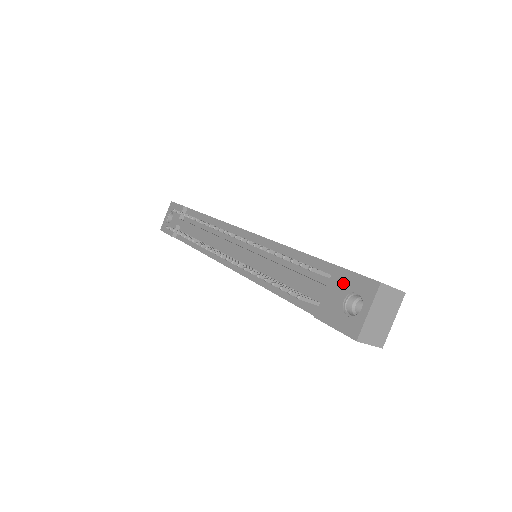
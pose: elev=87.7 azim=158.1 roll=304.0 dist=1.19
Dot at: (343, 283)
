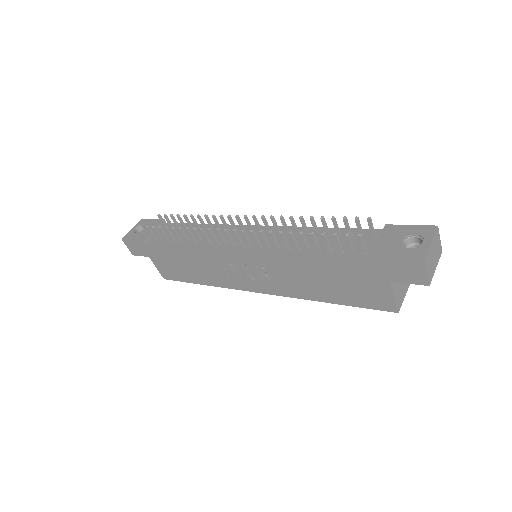
Dot at: (398, 232)
